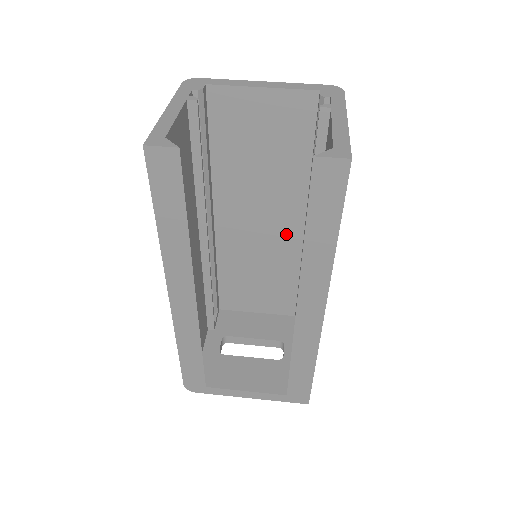
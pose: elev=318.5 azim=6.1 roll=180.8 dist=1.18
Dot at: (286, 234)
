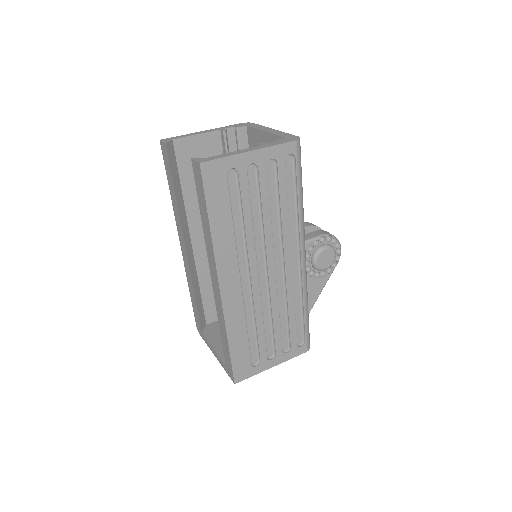
Dot at: occluded
